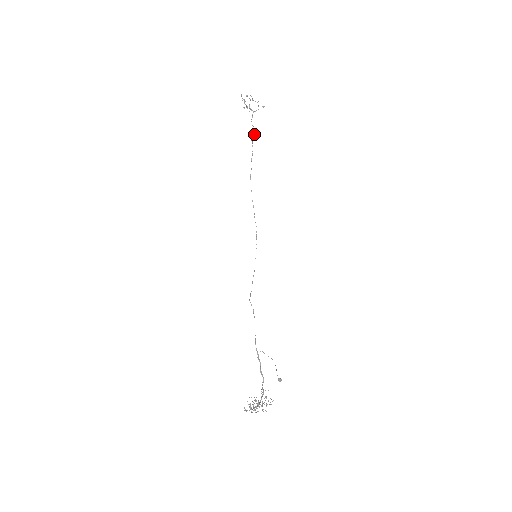
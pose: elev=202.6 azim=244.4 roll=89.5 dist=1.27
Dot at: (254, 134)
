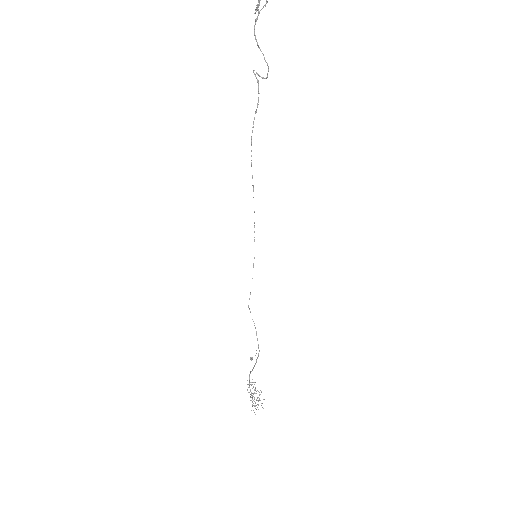
Dot at: occluded
